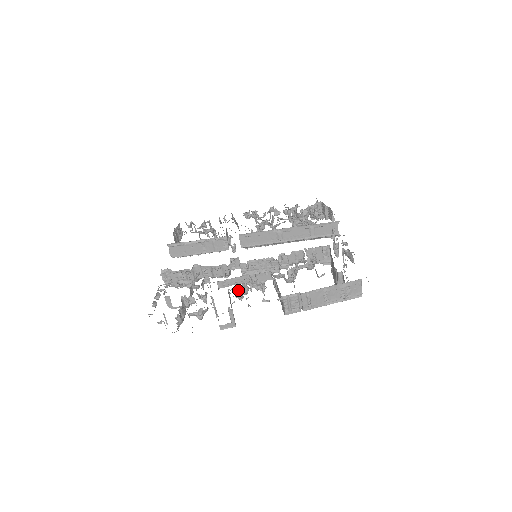
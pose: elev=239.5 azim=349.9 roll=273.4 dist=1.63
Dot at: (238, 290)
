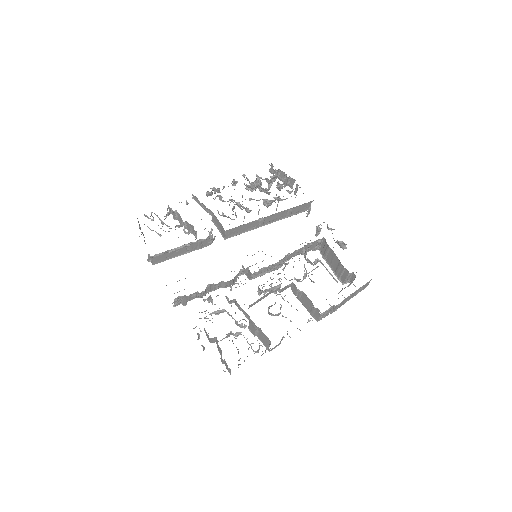
Dot at: (278, 313)
